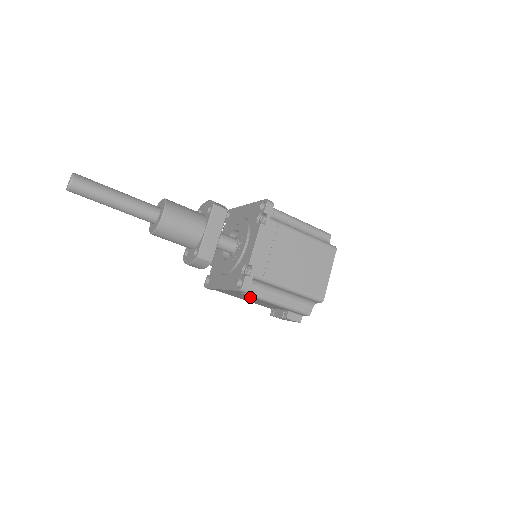
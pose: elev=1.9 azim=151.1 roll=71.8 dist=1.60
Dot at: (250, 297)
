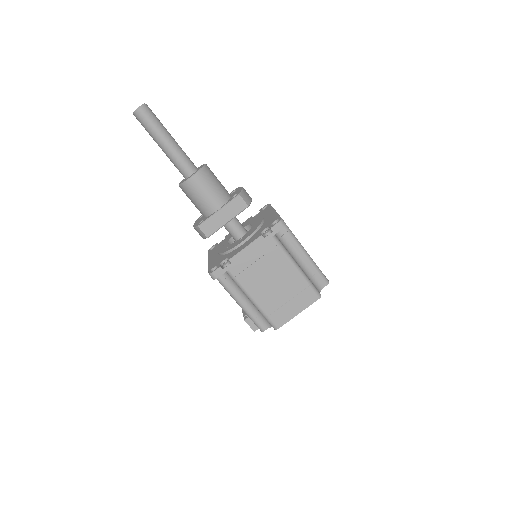
Dot at: occluded
